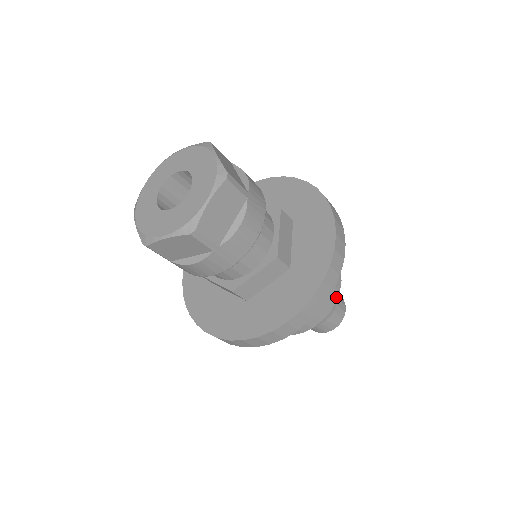
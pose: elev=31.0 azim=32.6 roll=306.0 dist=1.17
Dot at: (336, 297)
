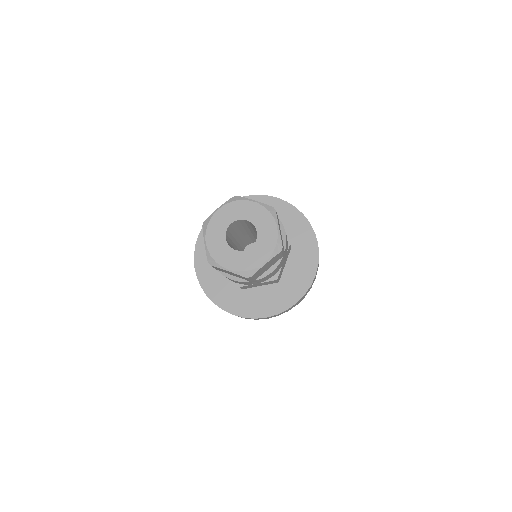
Dot at: occluded
